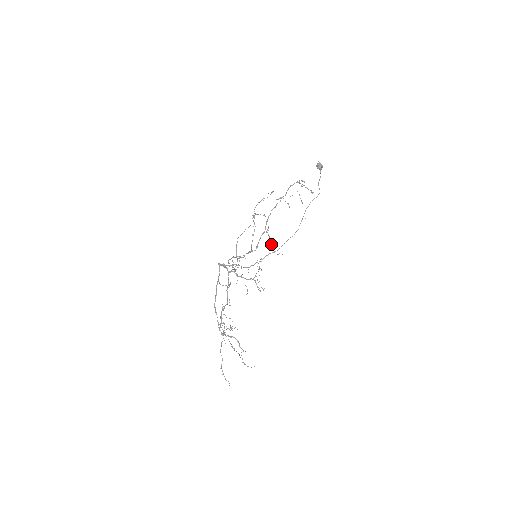
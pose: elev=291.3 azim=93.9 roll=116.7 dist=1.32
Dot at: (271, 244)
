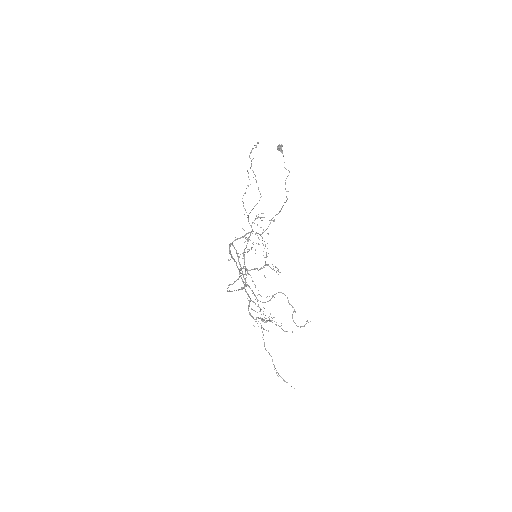
Dot at: occluded
